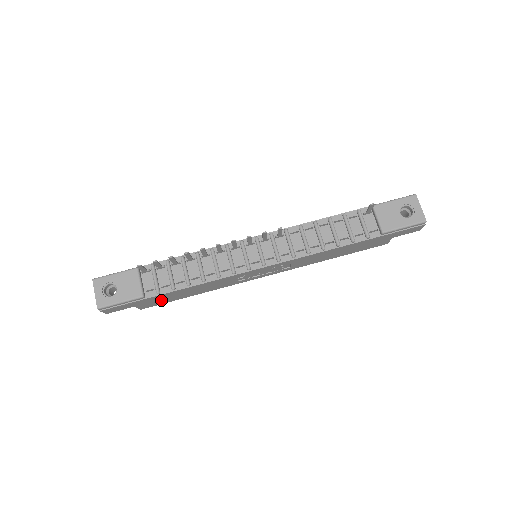
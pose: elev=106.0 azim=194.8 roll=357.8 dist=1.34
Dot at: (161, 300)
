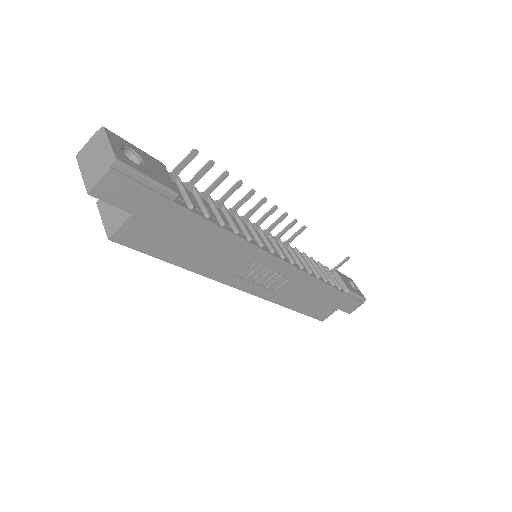
Dot at: (161, 235)
